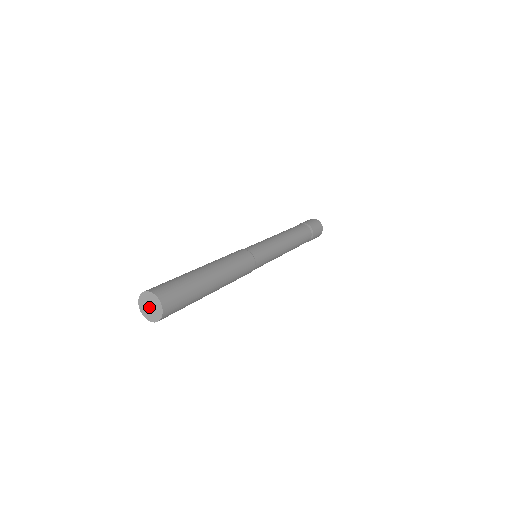
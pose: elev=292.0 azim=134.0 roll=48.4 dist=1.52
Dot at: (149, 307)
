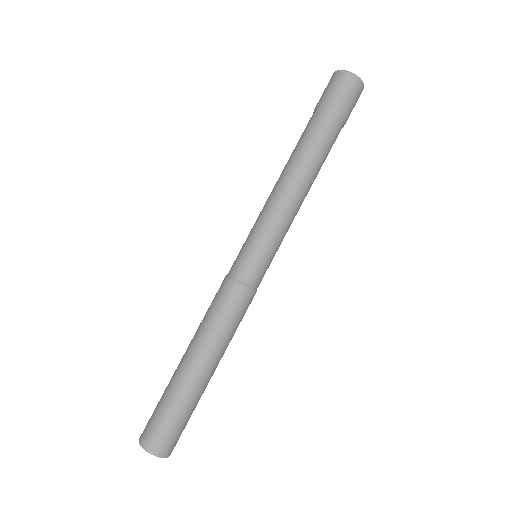
Dot at: occluded
